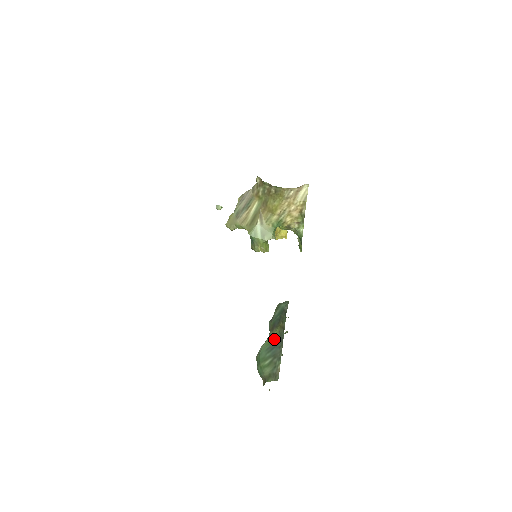
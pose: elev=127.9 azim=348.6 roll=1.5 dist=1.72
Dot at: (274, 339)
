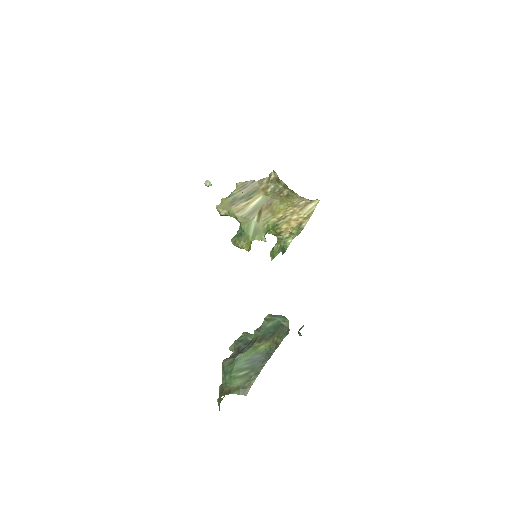
Dot at: (259, 352)
